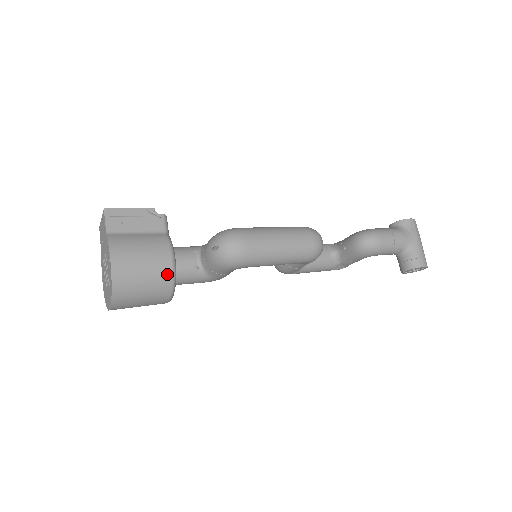
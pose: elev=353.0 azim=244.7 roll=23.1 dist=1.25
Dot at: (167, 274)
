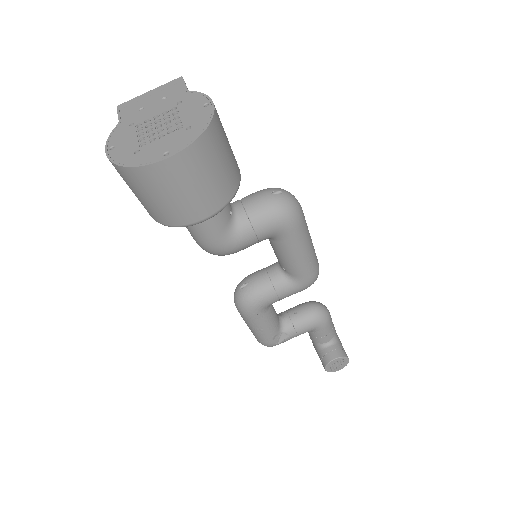
Dot at: (237, 176)
